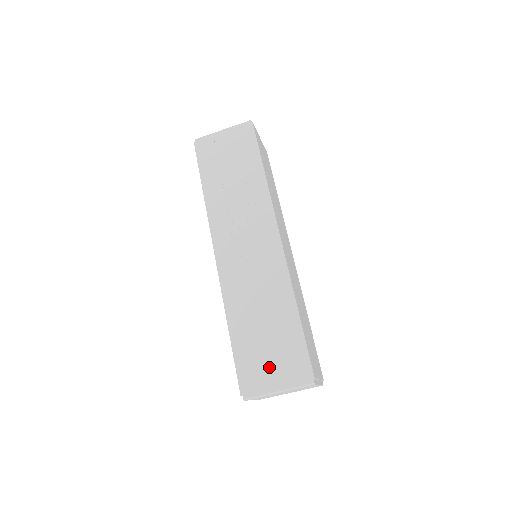
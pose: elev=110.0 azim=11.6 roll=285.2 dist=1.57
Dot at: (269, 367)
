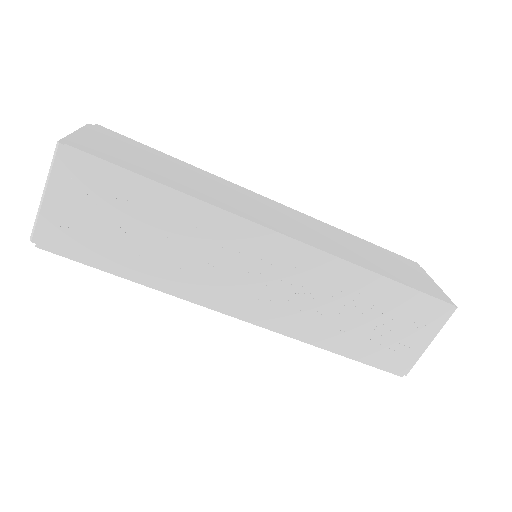
Dot at: (405, 339)
